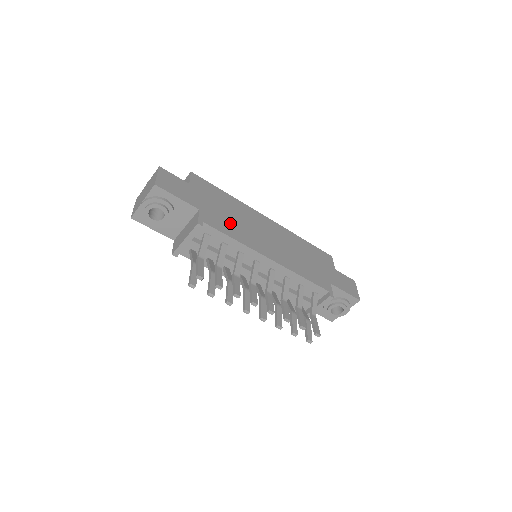
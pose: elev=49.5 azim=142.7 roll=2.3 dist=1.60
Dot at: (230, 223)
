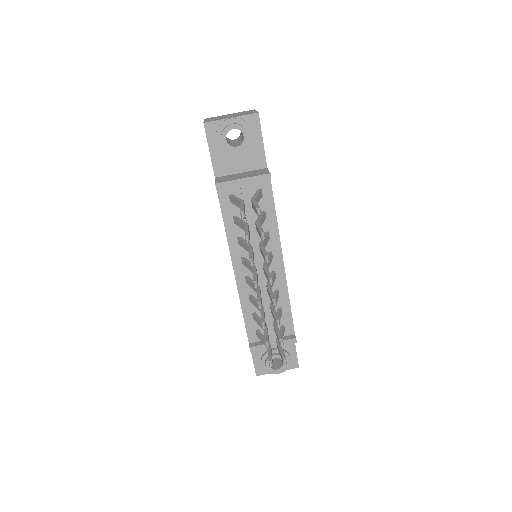
Dot at: occluded
